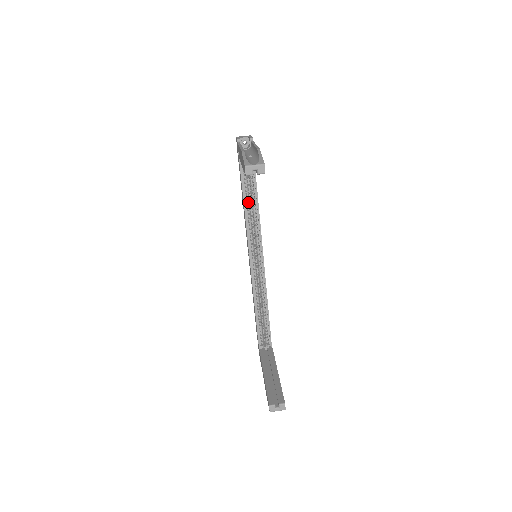
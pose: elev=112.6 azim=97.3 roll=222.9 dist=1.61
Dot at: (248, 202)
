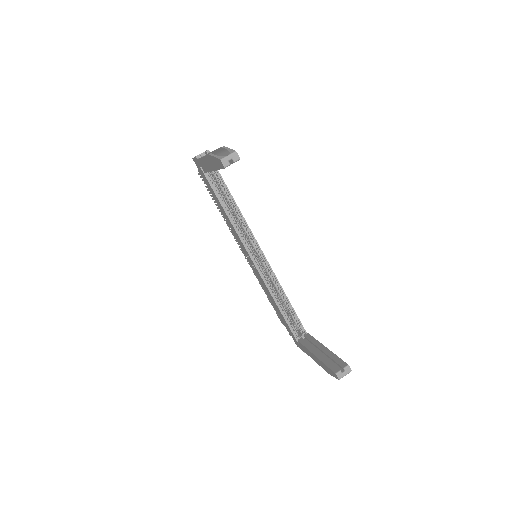
Dot at: (228, 210)
